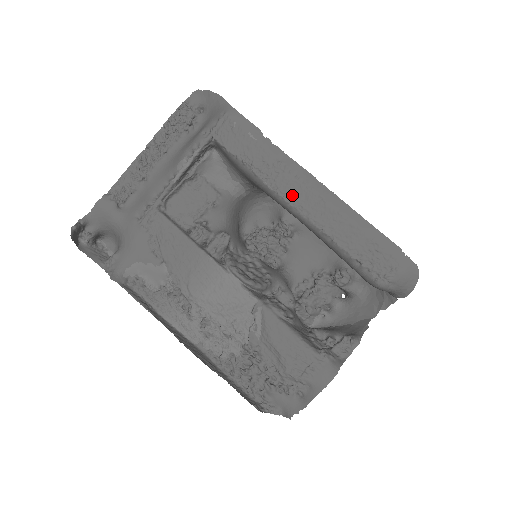
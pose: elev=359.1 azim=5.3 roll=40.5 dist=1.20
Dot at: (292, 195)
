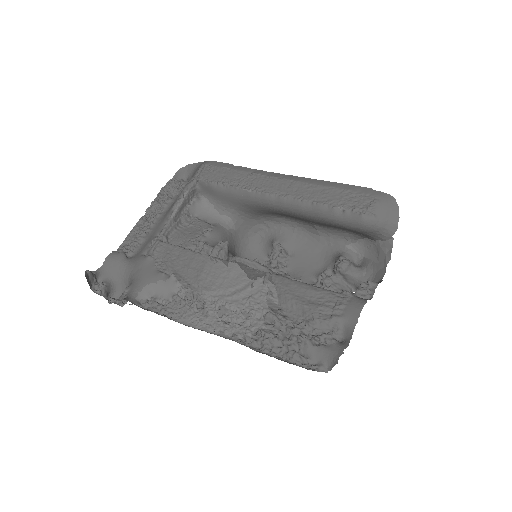
Dot at: (268, 188)
